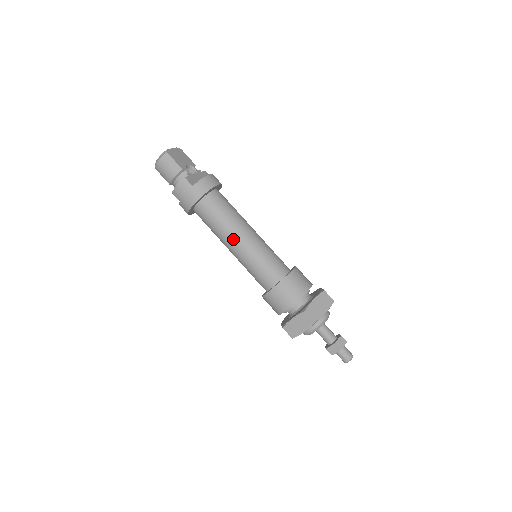
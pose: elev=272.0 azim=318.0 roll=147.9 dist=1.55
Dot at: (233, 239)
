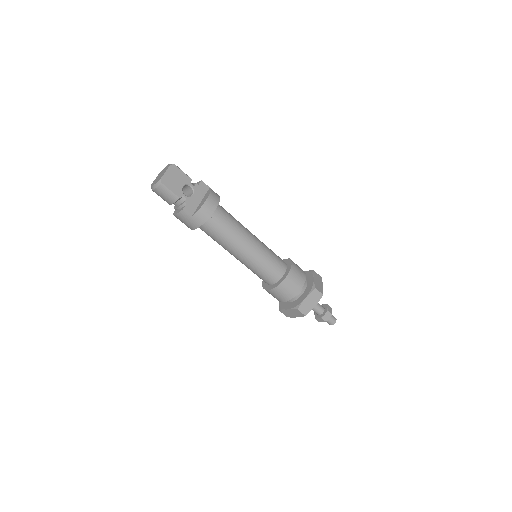
Dot at: (234, 253)
